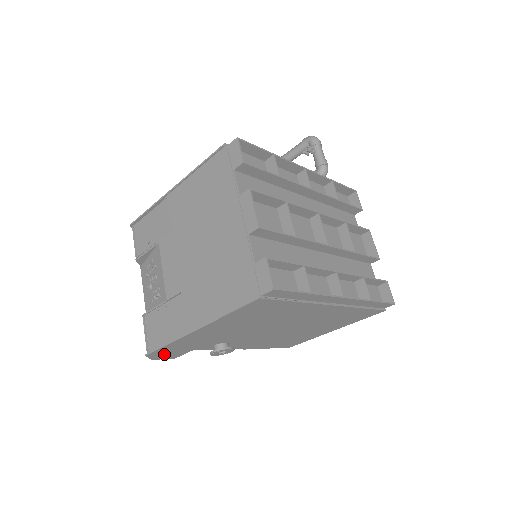
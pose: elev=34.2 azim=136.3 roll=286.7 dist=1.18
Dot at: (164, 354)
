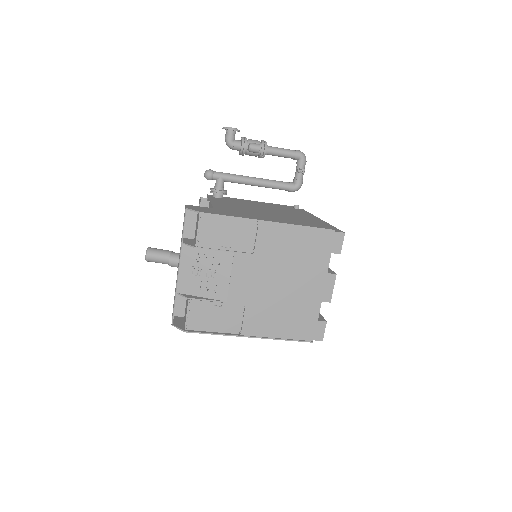
Dot at: occluded
